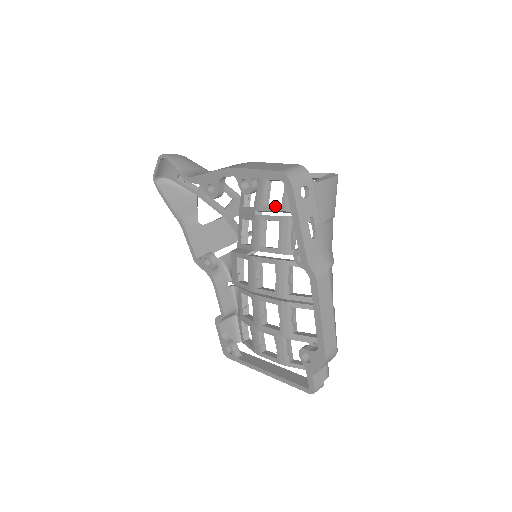
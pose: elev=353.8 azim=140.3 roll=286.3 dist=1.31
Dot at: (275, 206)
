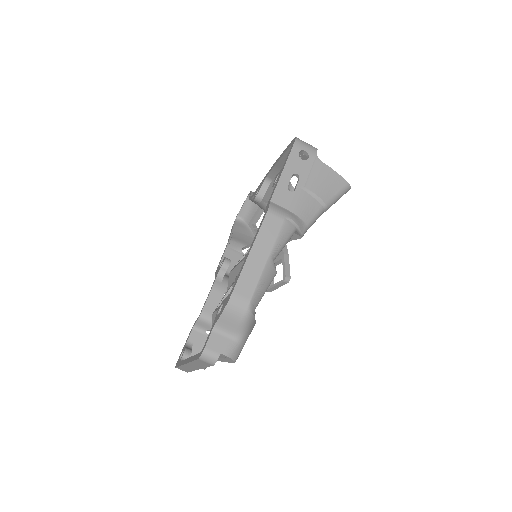
Dot at: occluded
